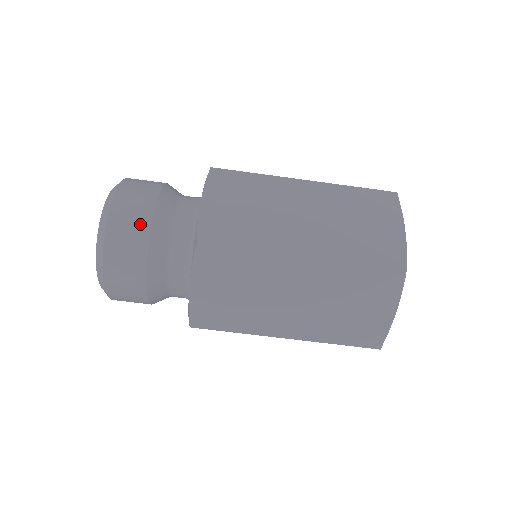
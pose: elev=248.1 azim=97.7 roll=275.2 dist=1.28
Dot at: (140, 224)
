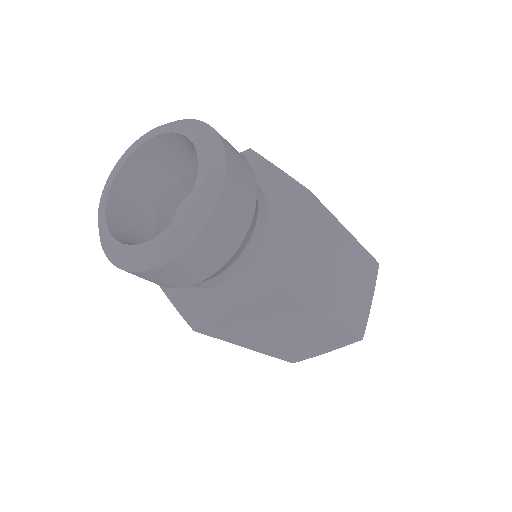
Dot at: (170, 284)
